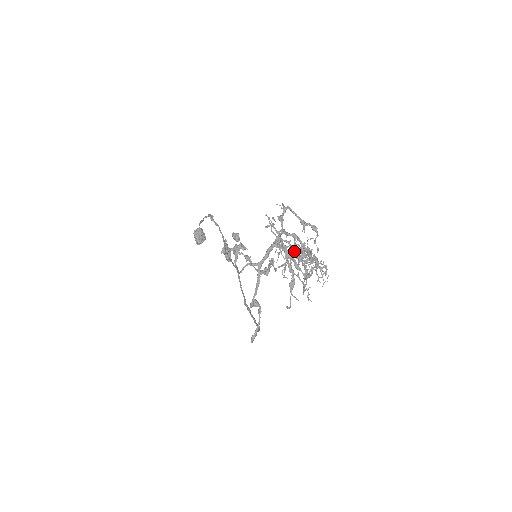
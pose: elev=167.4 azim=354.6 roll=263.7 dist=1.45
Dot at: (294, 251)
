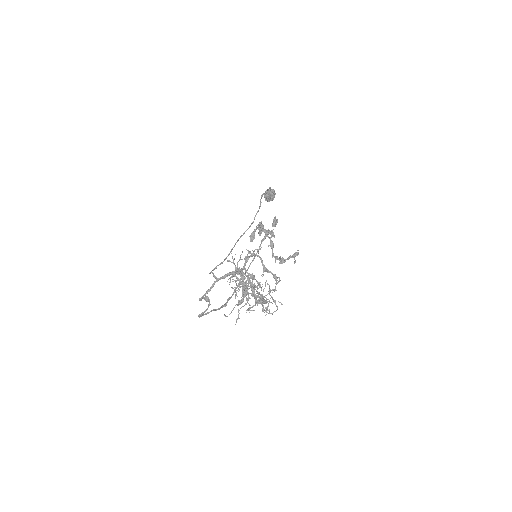
Dot at: (246, 285)
